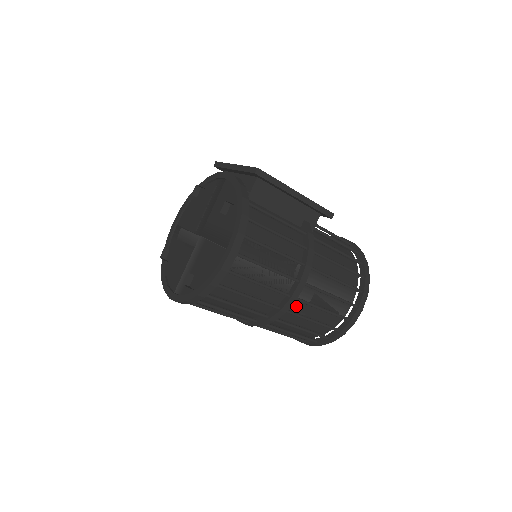
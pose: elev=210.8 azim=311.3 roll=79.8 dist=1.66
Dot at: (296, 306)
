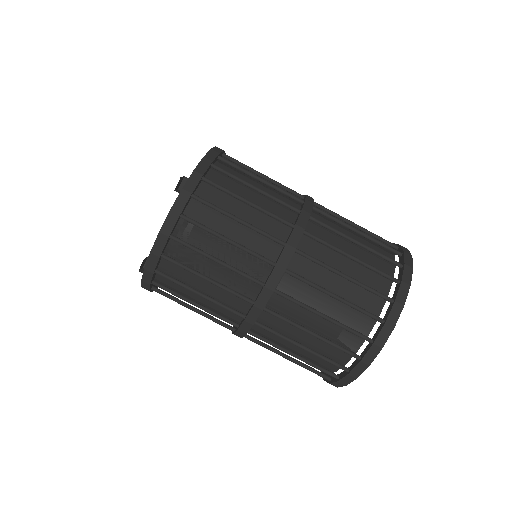
Dot at: occluded
